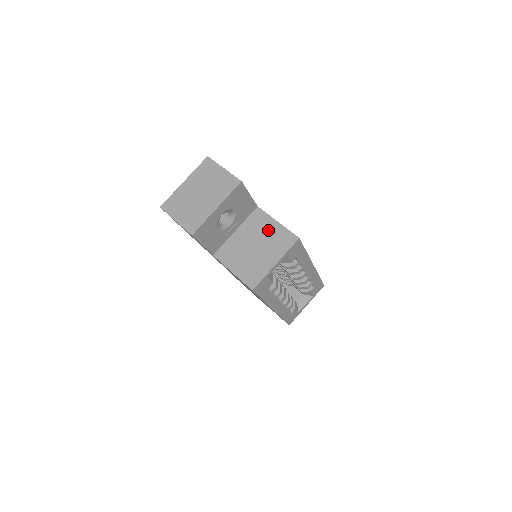
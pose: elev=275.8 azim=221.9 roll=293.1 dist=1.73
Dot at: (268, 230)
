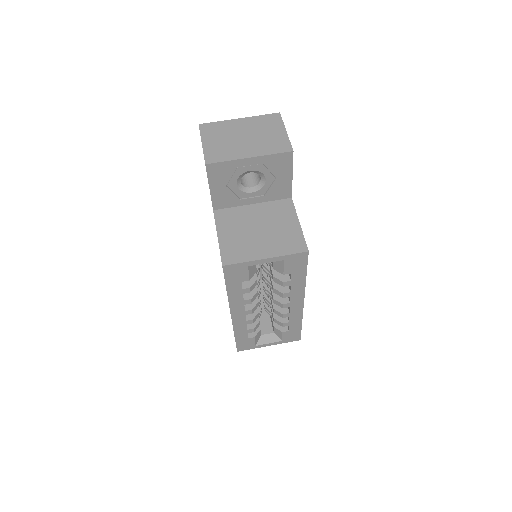
Dot at: (284, 224)
